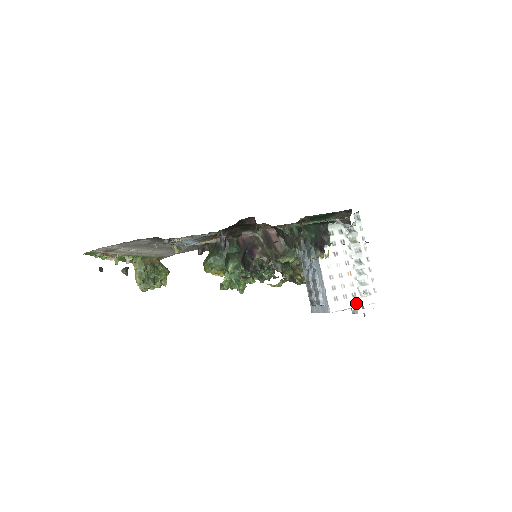
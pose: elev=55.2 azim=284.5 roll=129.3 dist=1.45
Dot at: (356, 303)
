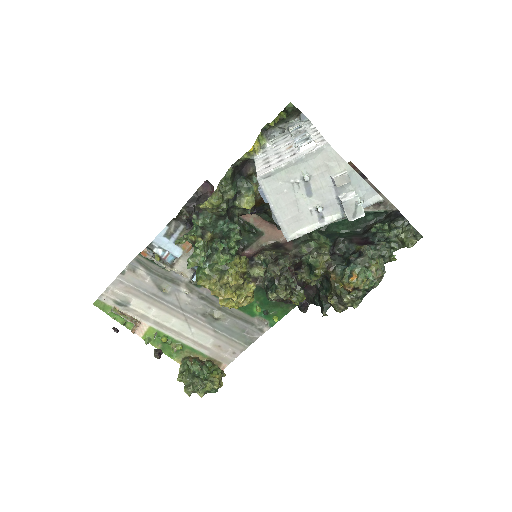
Dot at: (294, 158)
